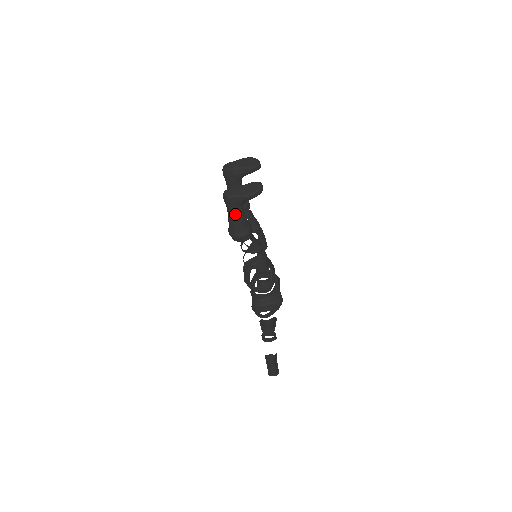
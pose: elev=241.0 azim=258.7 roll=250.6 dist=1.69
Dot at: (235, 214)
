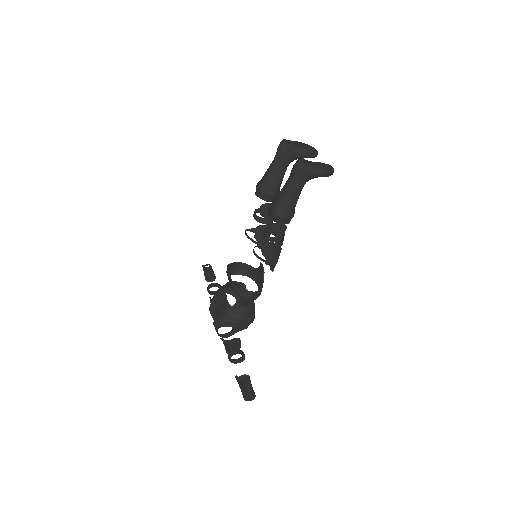
Dot at: (297, 188)
